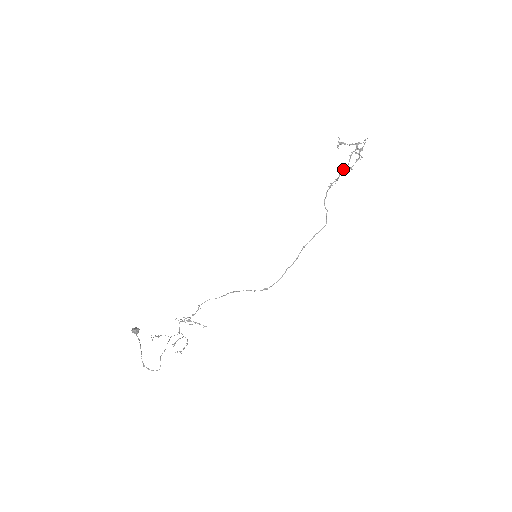
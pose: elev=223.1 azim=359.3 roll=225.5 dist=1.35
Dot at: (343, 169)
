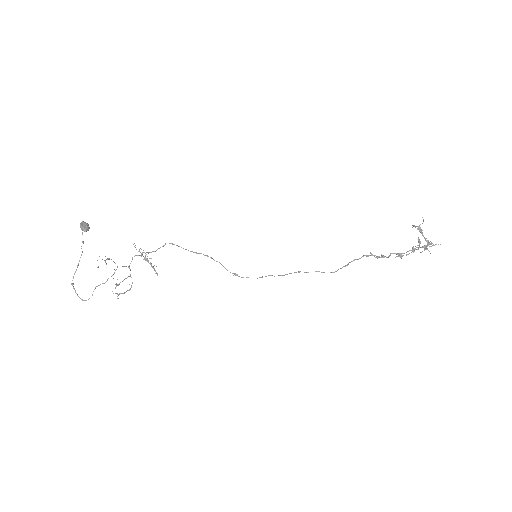
Dot at: (396, 253)
